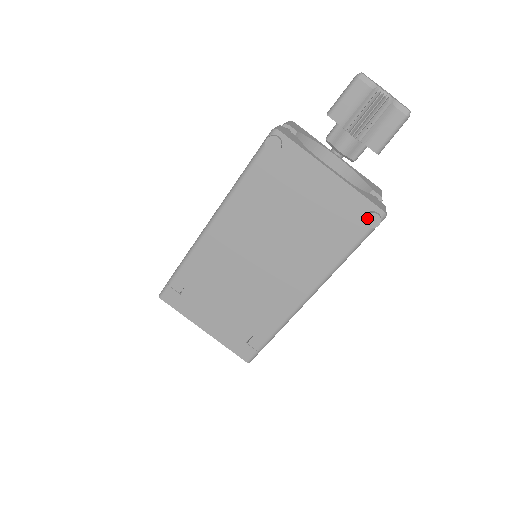
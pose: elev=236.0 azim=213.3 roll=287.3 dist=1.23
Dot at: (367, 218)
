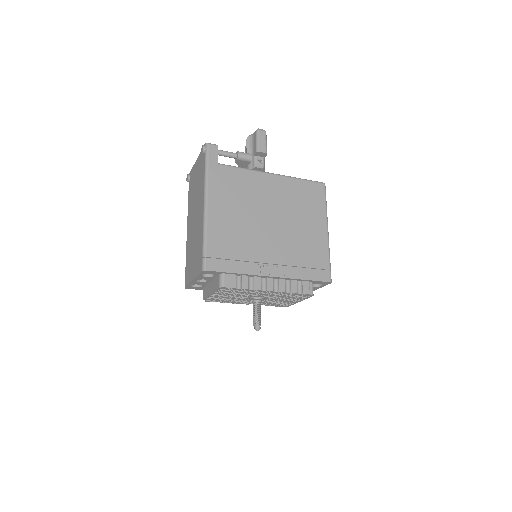
Dot at: (201, 152)
